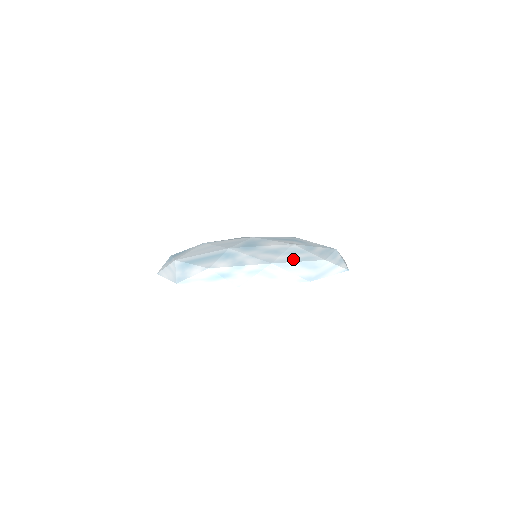
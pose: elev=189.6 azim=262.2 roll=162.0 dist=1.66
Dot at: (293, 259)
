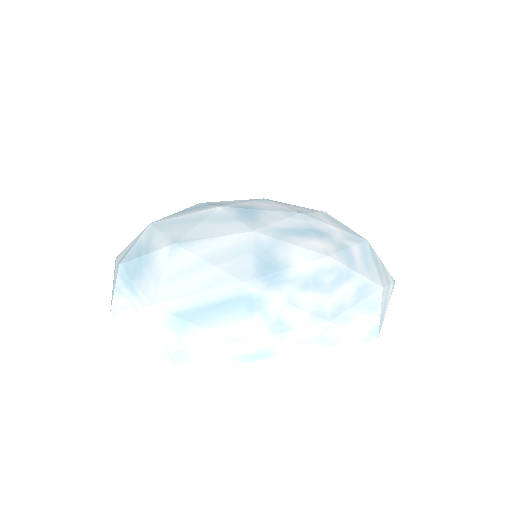
Dot at: (348, 299)
